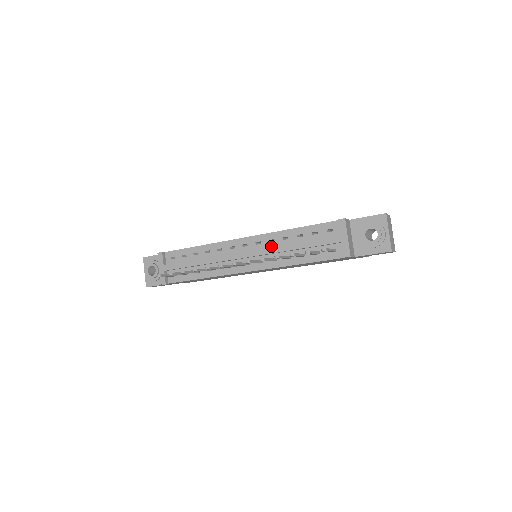
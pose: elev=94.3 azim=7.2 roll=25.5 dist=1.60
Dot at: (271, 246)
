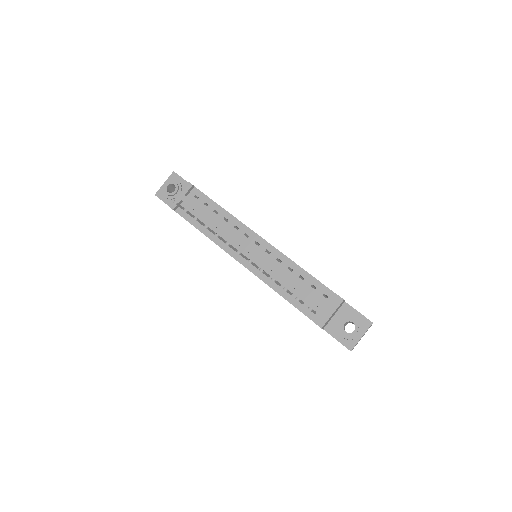
Dot at: (275, 264)
